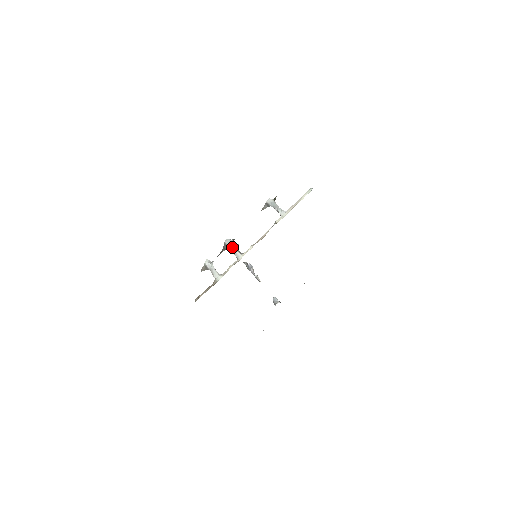
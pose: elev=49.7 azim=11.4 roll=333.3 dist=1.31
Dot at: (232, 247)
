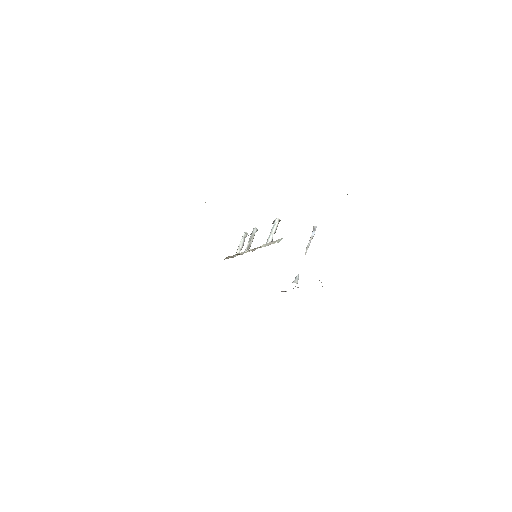
Dot at: (250, 238)
